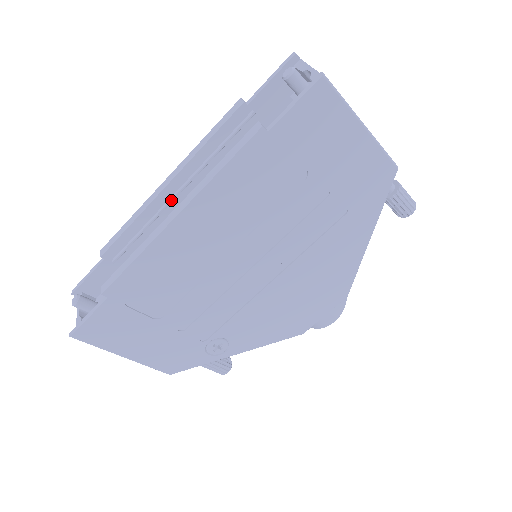
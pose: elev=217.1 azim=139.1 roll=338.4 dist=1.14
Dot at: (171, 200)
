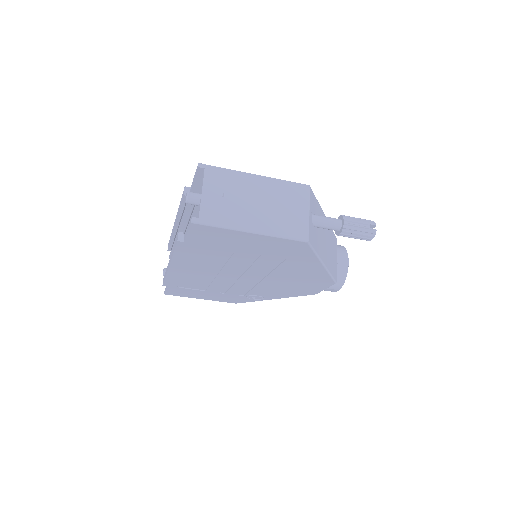
Dot at: (183, 231)
